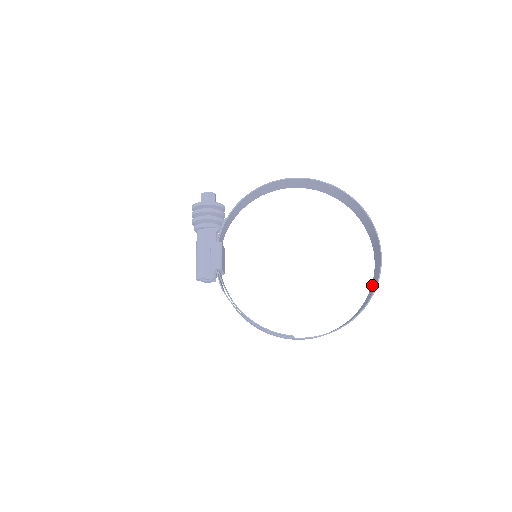
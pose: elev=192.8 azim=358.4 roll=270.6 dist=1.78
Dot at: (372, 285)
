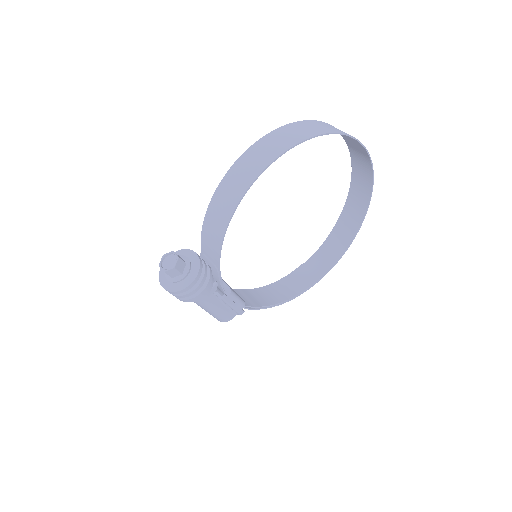
Dot at: (355, 176)
